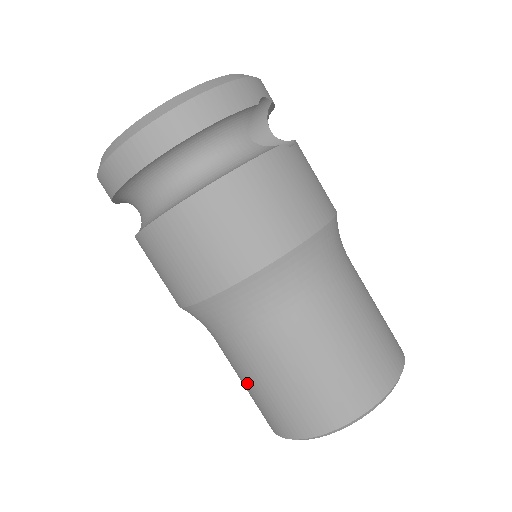
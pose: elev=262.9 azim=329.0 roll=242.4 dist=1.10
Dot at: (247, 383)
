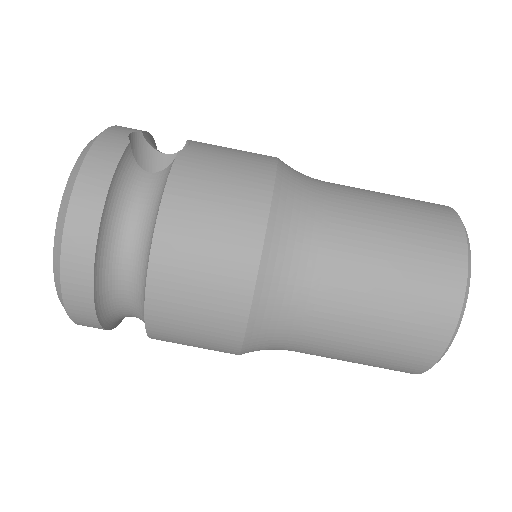
Dot at: (352, 358)
